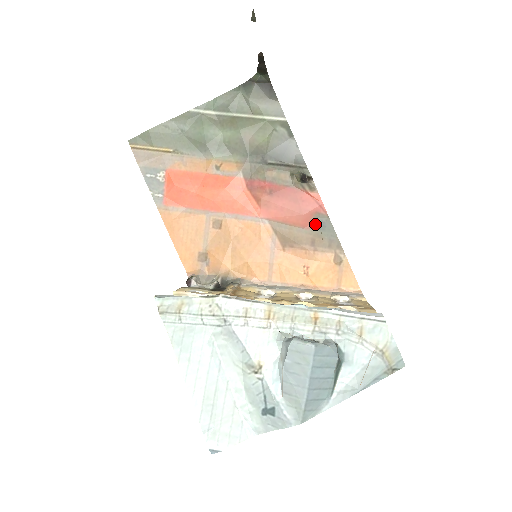
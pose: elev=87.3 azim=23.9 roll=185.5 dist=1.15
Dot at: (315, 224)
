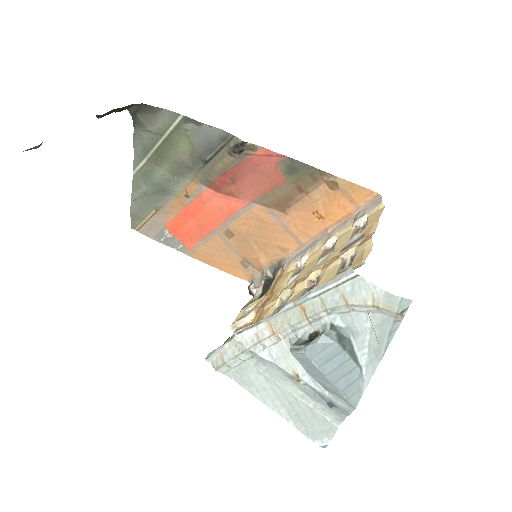
Dot at: (286, 173)
